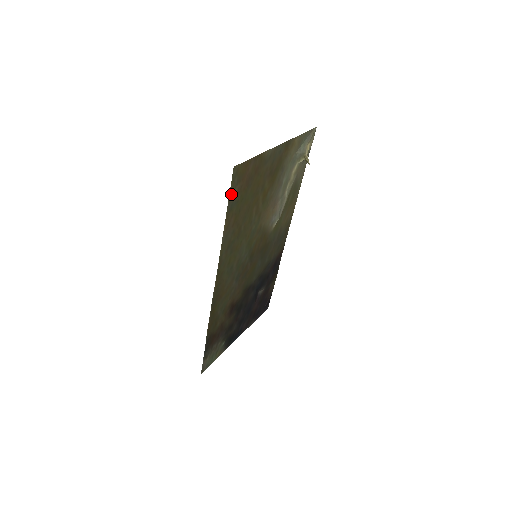
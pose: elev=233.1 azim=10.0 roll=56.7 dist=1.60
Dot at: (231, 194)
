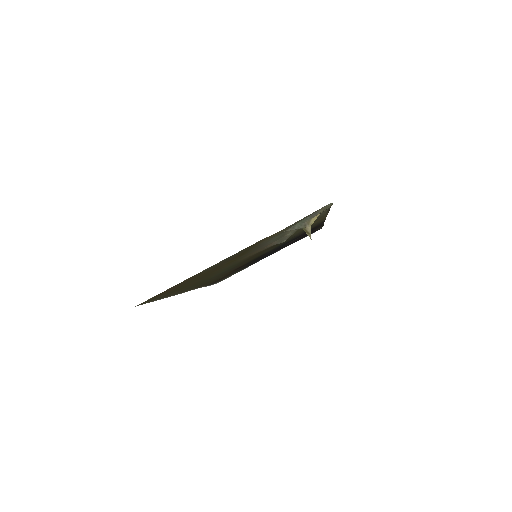
Dot at: (152, 300)
